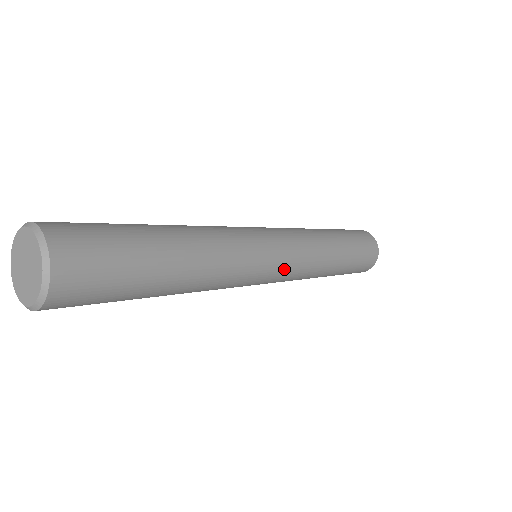
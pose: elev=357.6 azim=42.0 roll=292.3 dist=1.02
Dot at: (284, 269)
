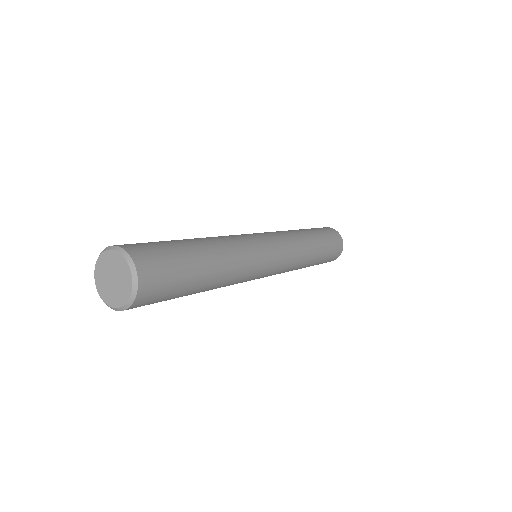
Dot at: (280, 259)
